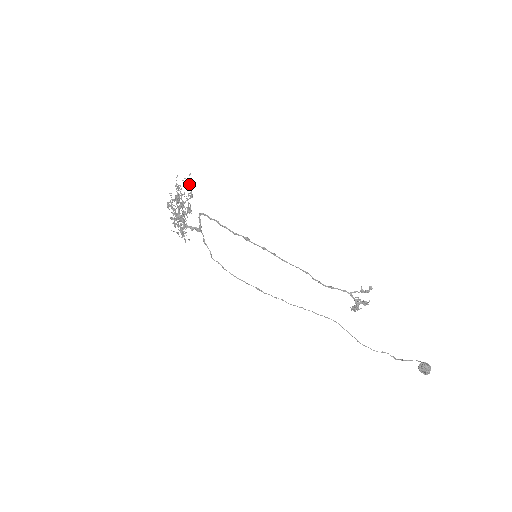
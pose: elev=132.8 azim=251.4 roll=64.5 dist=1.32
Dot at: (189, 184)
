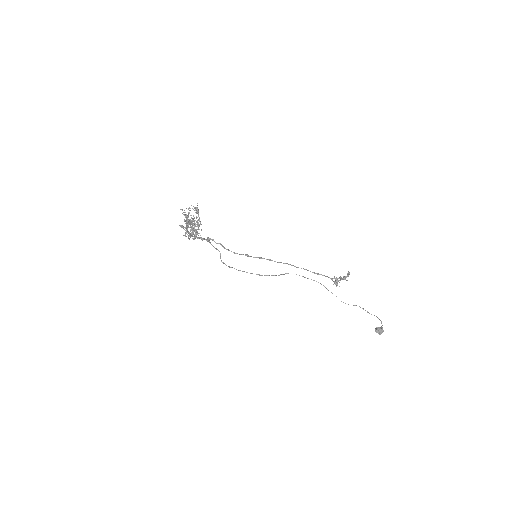
Dot at: (196, 211)
